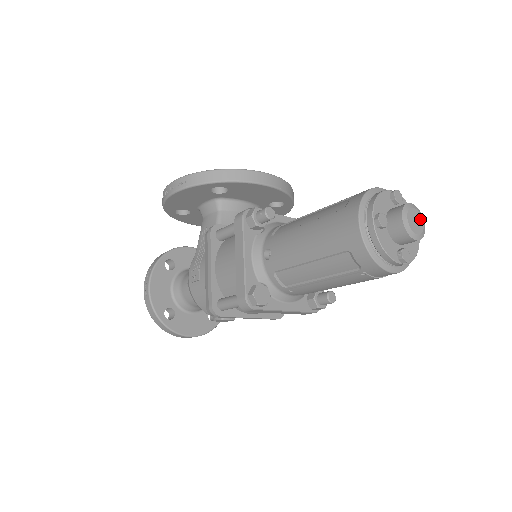
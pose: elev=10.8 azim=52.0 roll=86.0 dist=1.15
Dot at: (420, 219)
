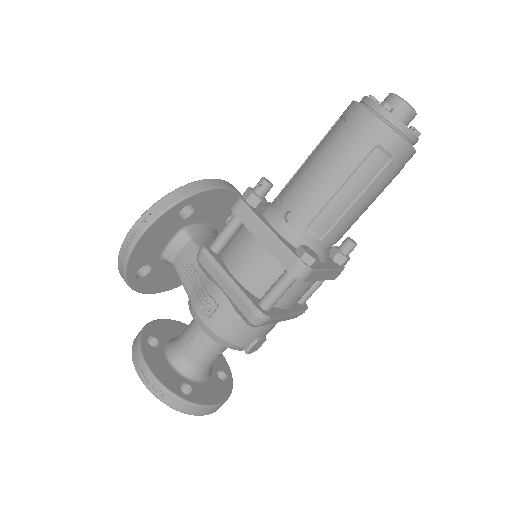
Dot at: occluded
